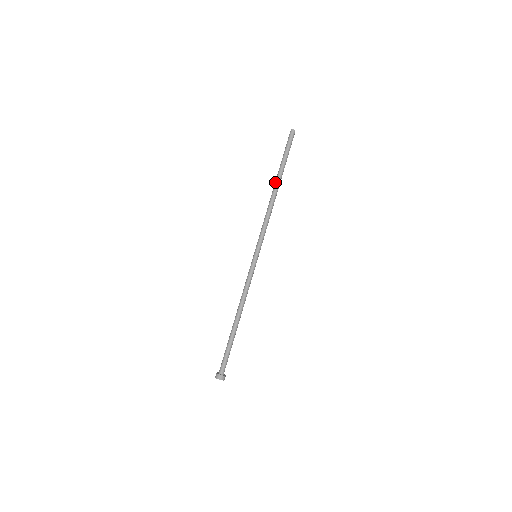
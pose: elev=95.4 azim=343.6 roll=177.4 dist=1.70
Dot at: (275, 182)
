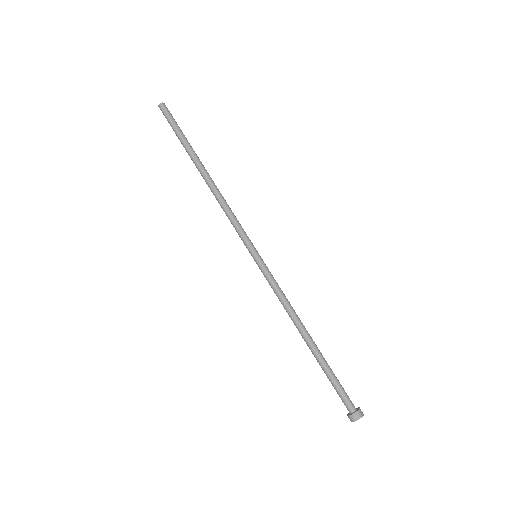
Dot at: occluded
